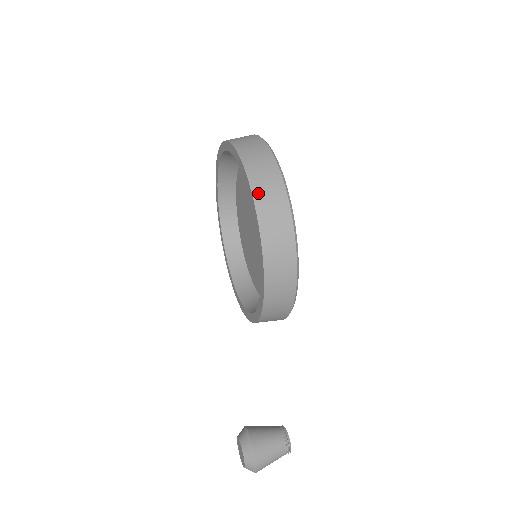
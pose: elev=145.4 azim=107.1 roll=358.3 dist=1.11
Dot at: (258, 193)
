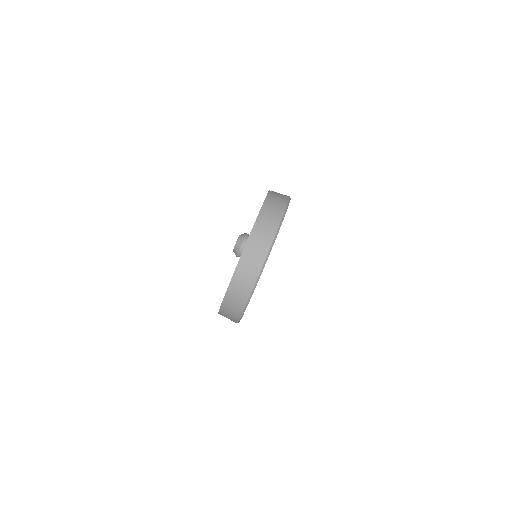
Dot at: (223, 311)
